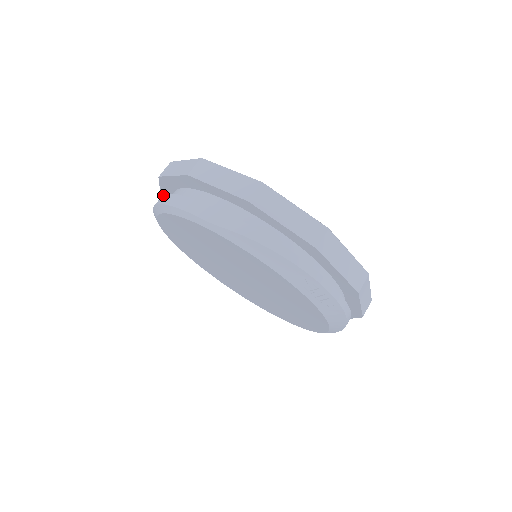
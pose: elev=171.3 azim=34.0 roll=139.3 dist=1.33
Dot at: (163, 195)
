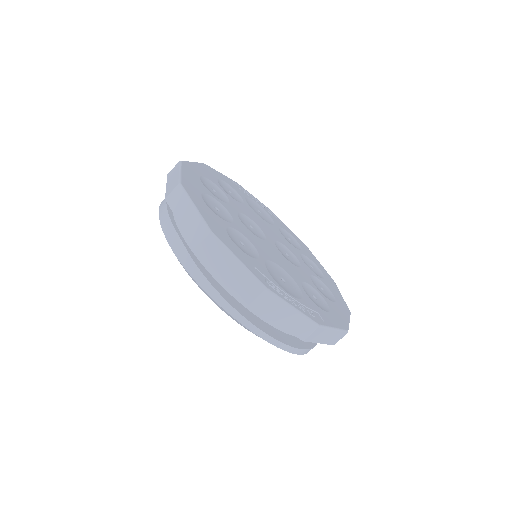
Dot at: occluded
